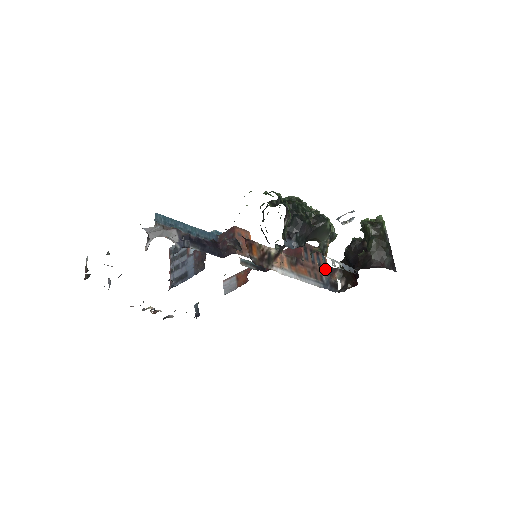
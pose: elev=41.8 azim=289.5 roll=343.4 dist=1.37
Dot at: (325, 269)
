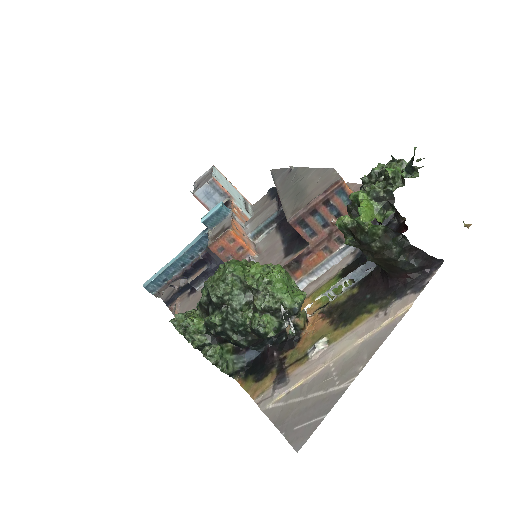
Dot at: occluded
